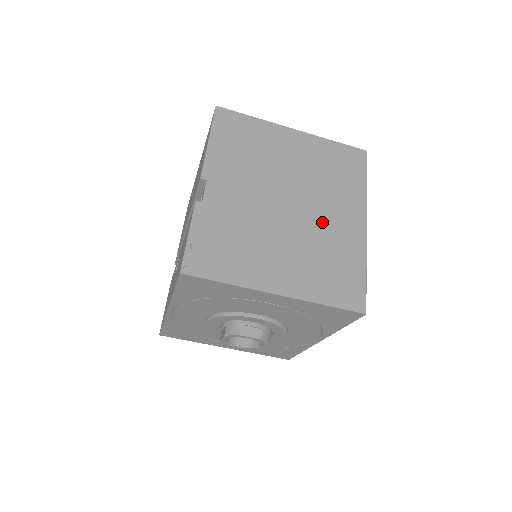
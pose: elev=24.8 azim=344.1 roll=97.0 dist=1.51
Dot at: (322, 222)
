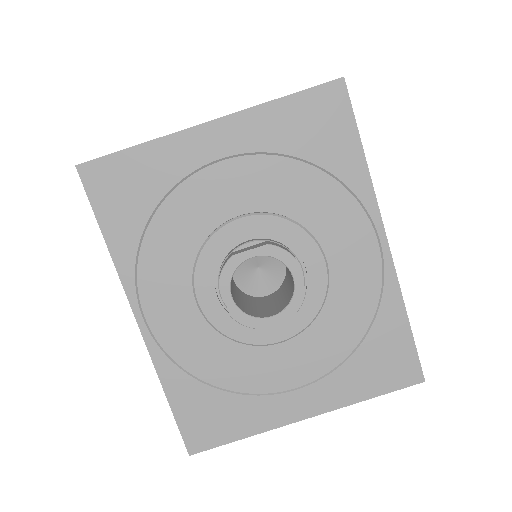
Dot at: occluded
